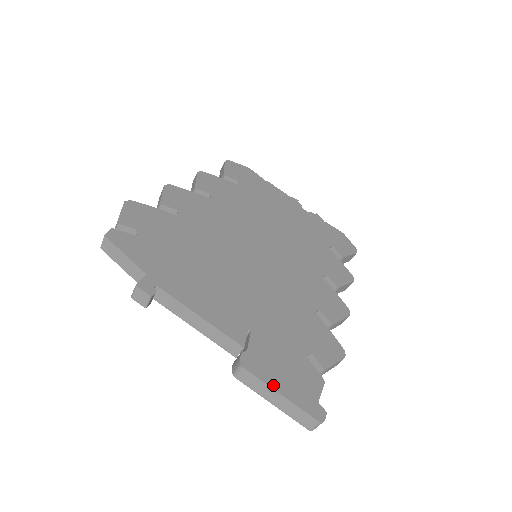
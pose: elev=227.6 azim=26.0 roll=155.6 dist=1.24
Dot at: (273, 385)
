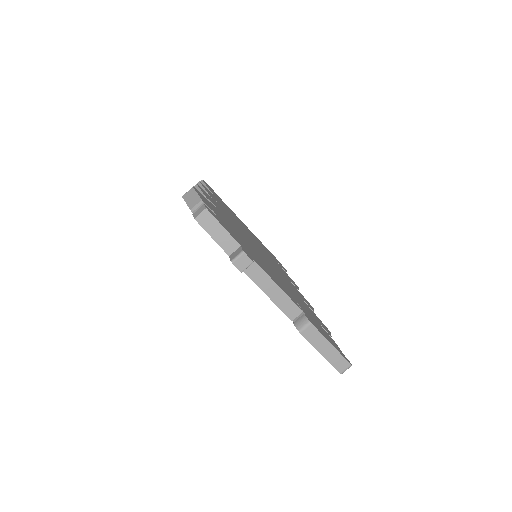
Dot at: (326, 338)
